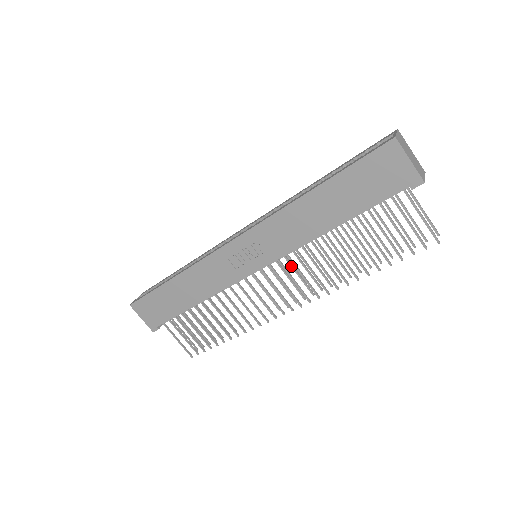
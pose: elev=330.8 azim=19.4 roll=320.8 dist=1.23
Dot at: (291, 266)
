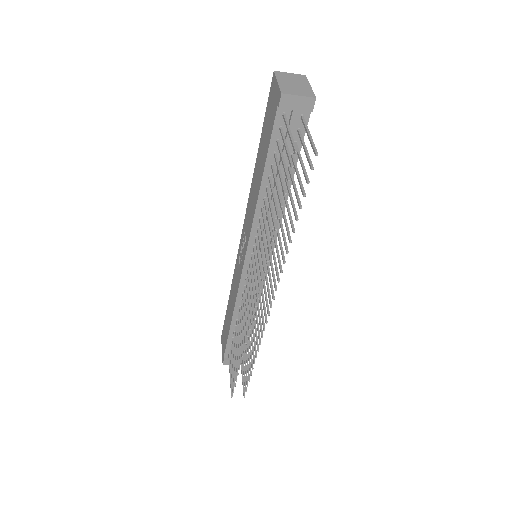
Dot at: (270, 260)
